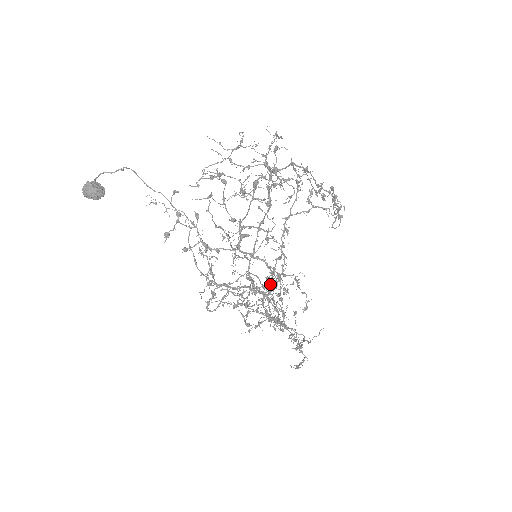
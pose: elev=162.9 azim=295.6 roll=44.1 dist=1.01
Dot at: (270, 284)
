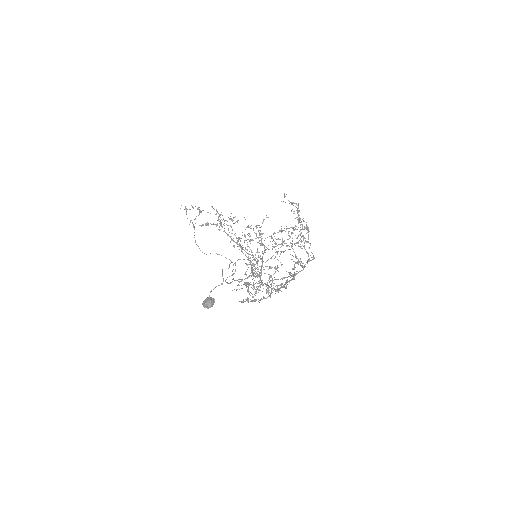
Dot at: (257, 262)
